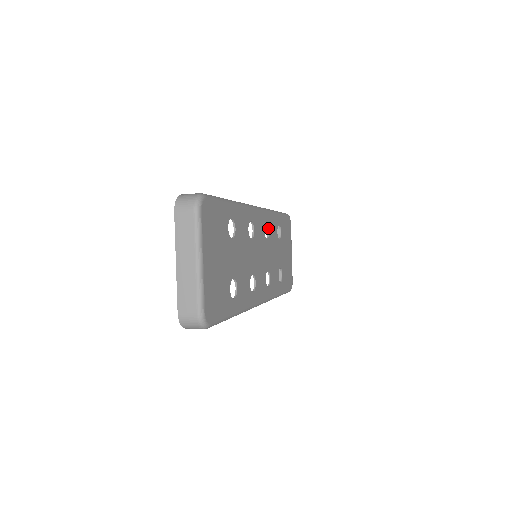
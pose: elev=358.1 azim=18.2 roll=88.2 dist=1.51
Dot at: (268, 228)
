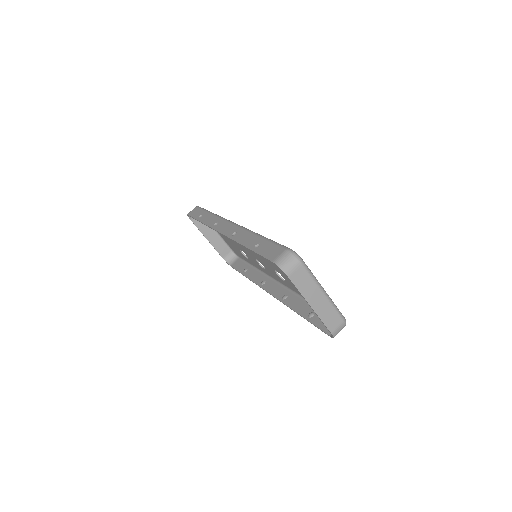
Dot at: occluded
